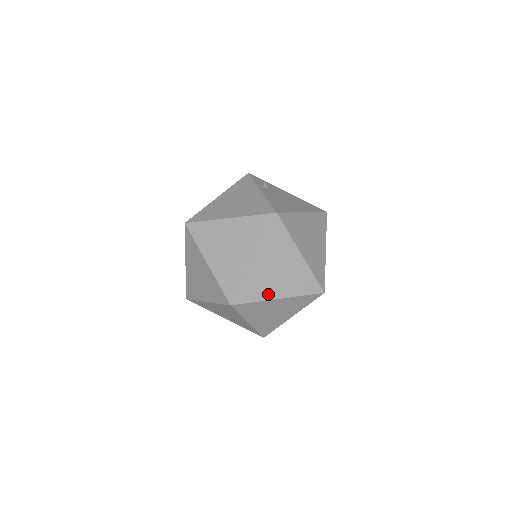
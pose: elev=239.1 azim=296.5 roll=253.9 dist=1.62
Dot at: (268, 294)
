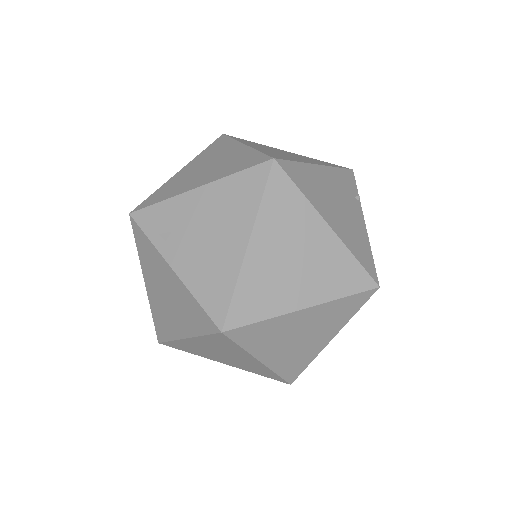
Dot at: (315, 350)
